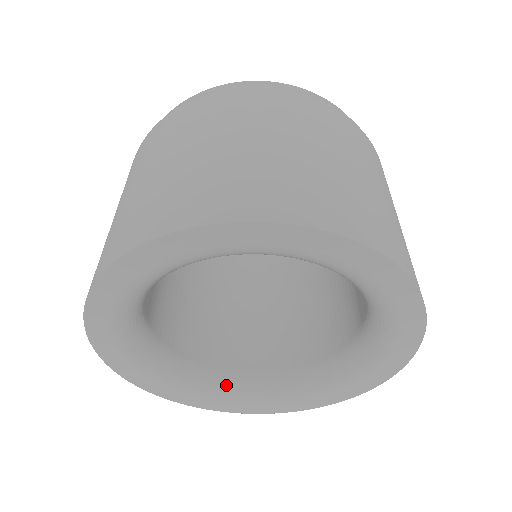
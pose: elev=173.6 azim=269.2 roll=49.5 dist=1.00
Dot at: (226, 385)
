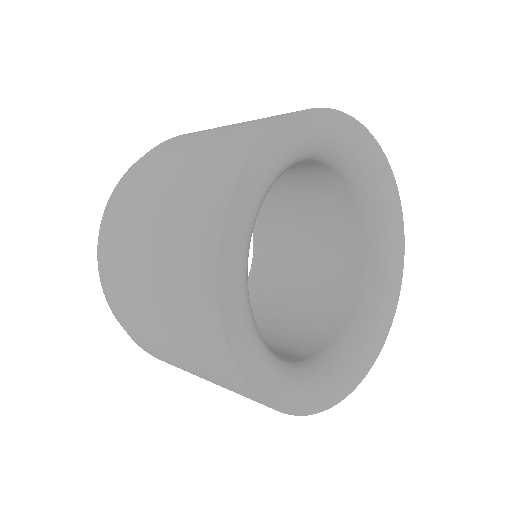
Dot at: (271, 351)
